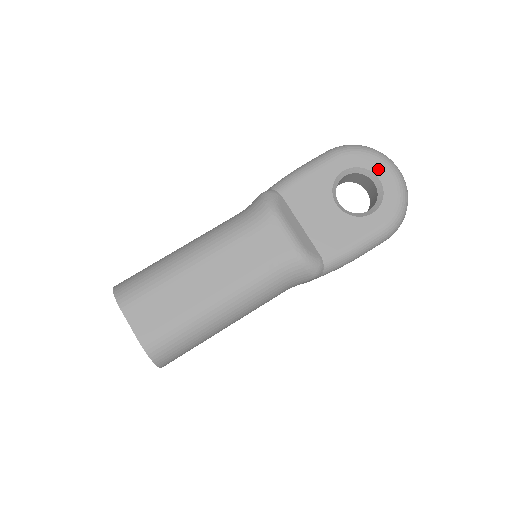
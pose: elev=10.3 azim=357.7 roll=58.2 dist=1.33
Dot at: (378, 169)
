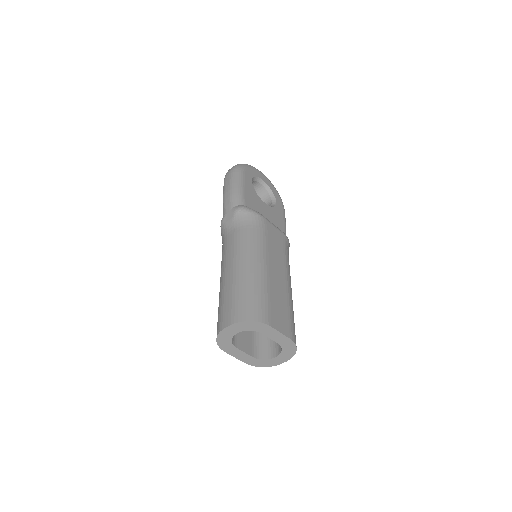
Dot at: (260, 175)
